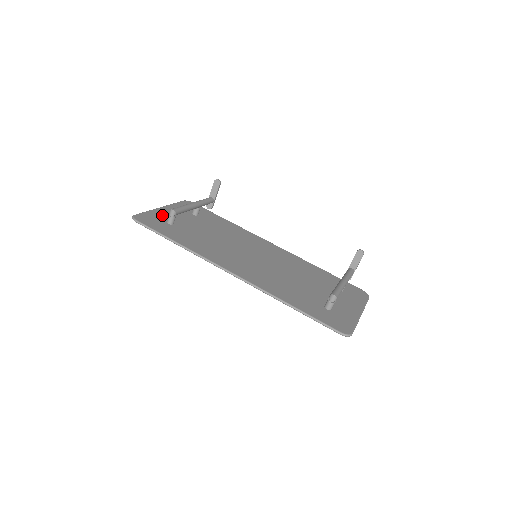
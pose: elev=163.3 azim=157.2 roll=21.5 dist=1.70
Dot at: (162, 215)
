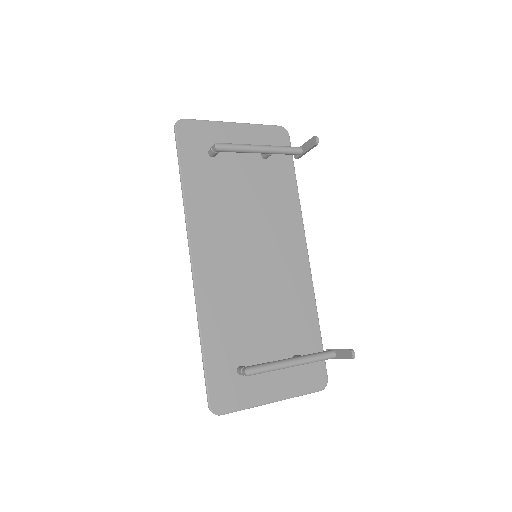
Dot at: (218, 136)
